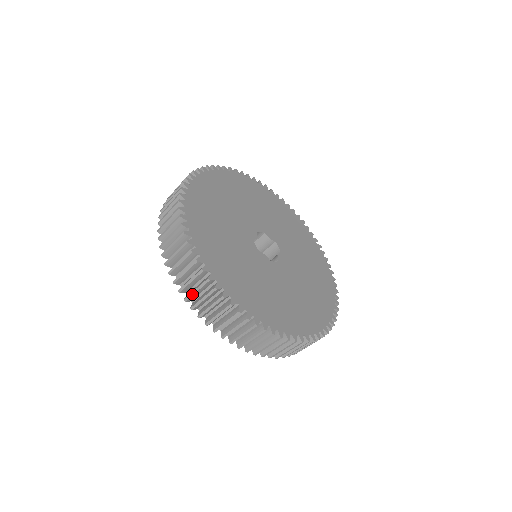
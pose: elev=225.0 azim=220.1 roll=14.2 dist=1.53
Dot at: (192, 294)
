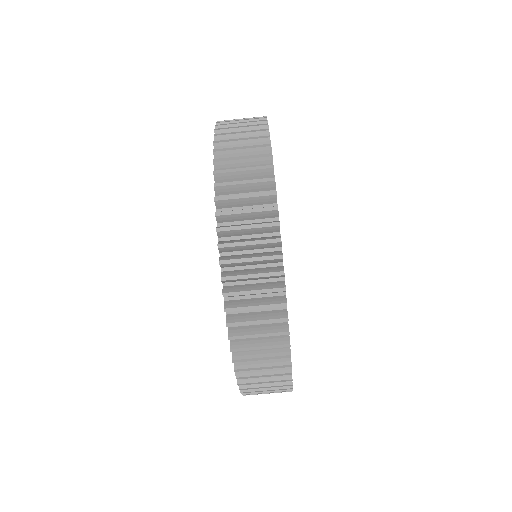
Dot at: (233, 121)
